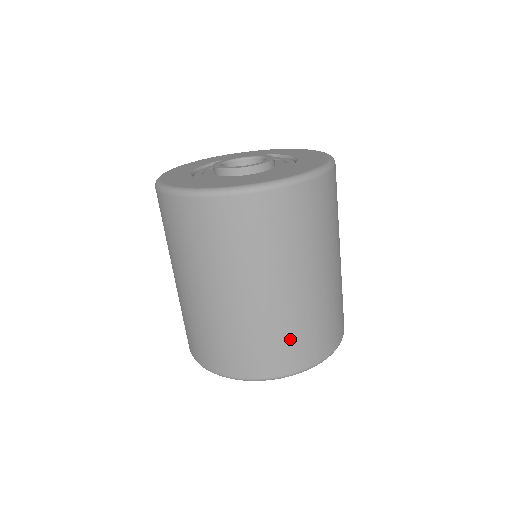
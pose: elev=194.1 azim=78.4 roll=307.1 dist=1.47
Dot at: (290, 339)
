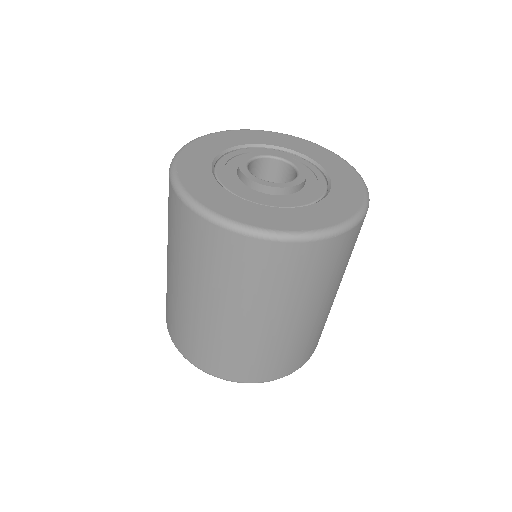
Dot at: (314, 339)
